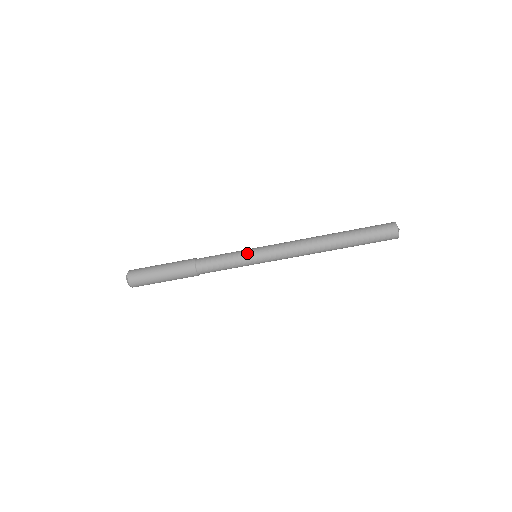
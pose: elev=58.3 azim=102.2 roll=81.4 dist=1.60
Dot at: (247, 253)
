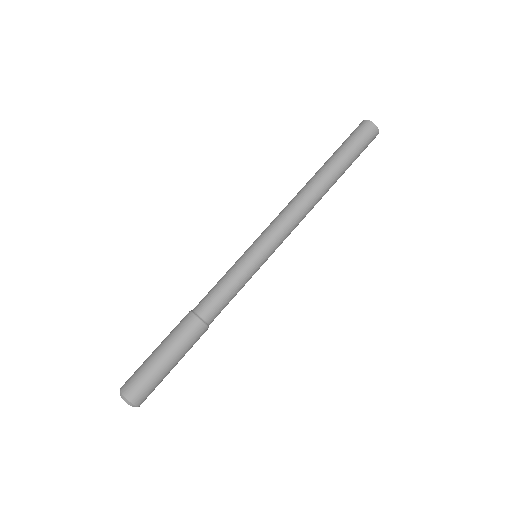
Dot at: (241, 256)
